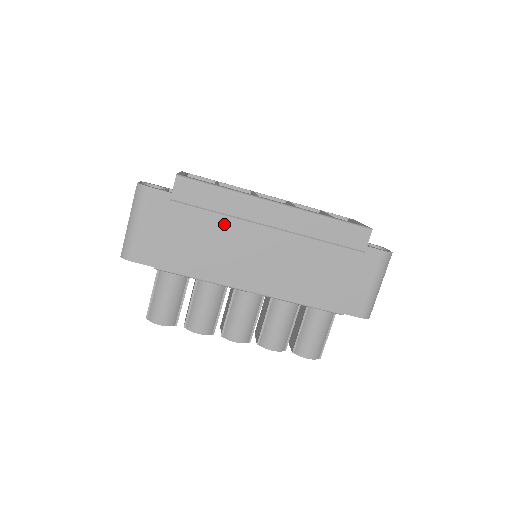
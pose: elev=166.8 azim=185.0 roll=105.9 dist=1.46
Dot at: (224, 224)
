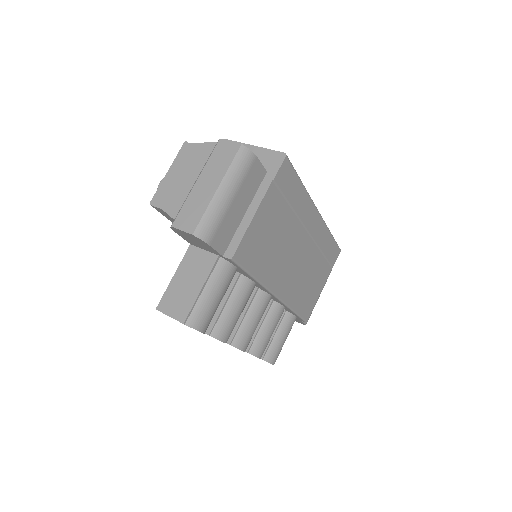
Dot at: (289, 221)
